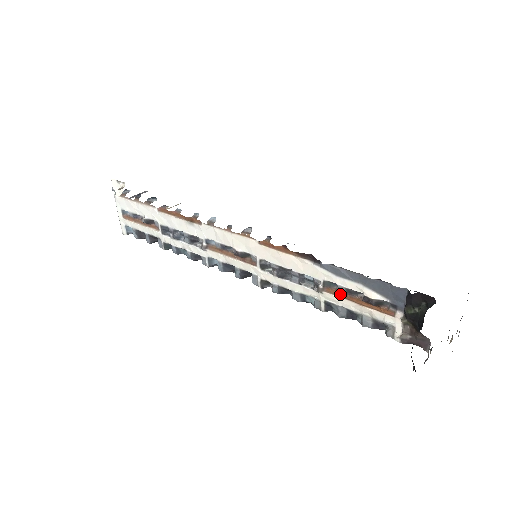
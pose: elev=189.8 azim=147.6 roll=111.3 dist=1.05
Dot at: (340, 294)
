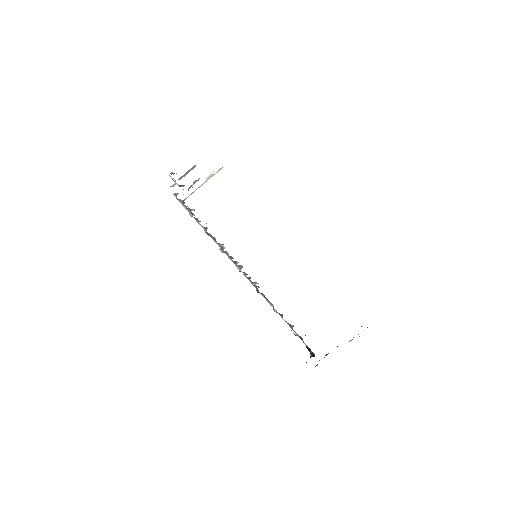
Dot at: occluded
